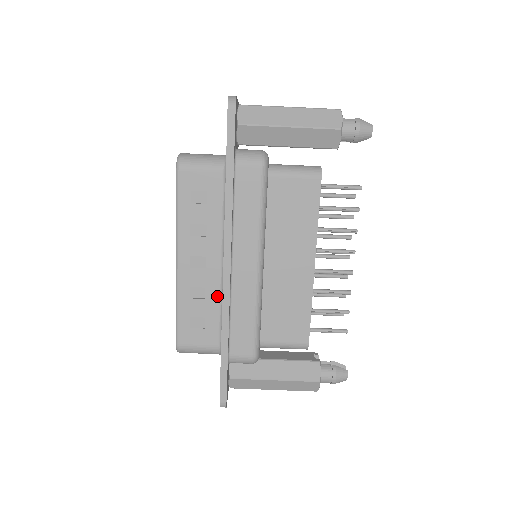
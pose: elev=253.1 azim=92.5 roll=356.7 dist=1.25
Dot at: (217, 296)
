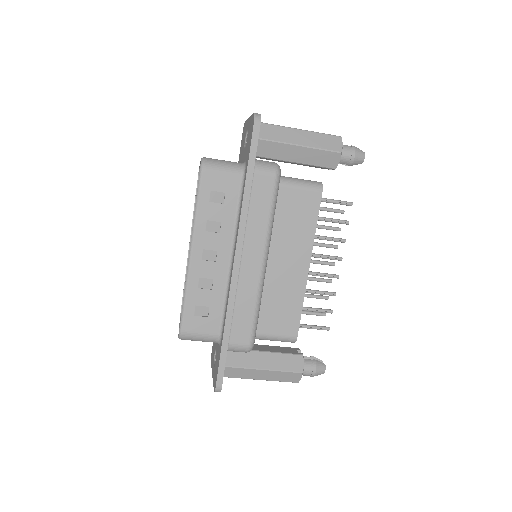
Dot at: (223, 288)
